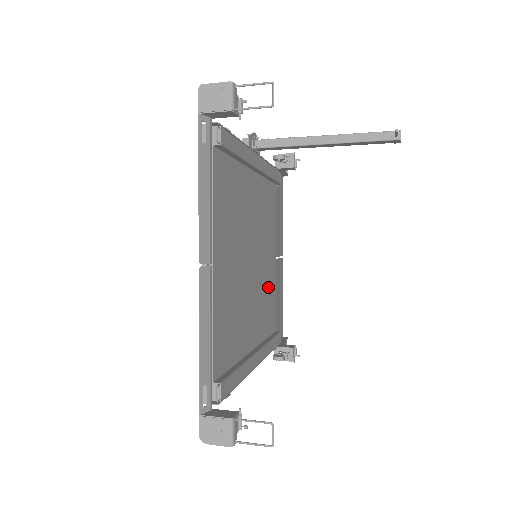
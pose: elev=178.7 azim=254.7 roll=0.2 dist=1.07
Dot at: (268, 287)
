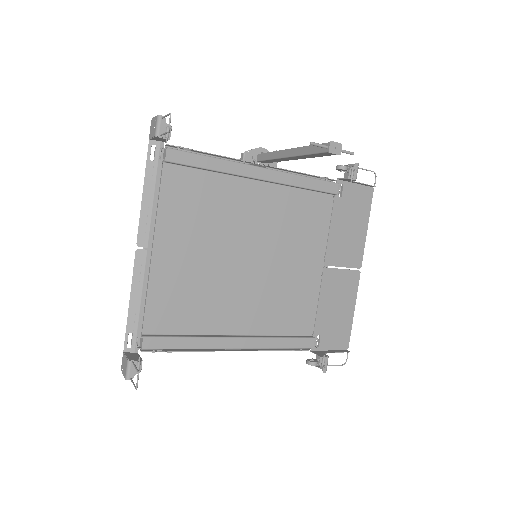
Dot at: (293, 290)
